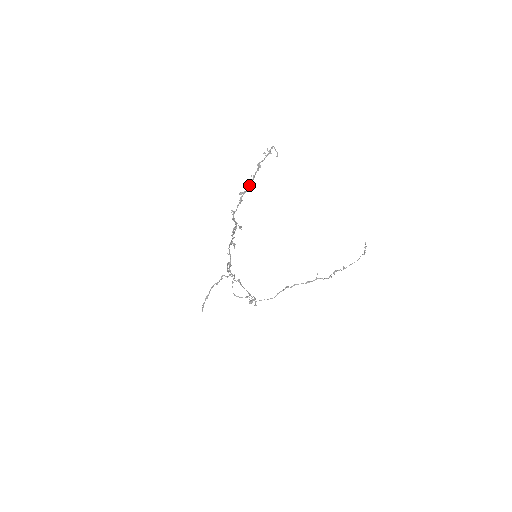
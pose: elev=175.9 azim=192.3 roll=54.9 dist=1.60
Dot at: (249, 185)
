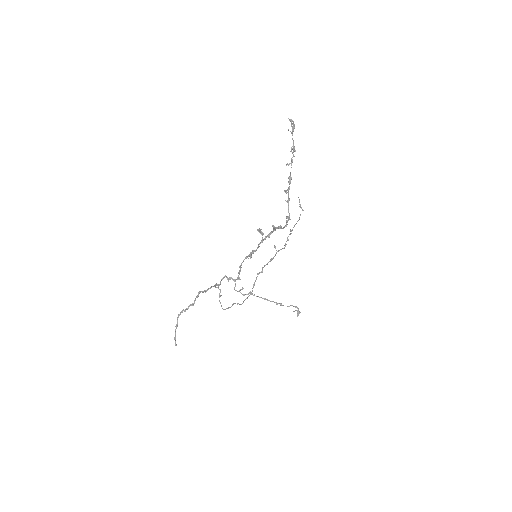
Dot at: (291, 178)
